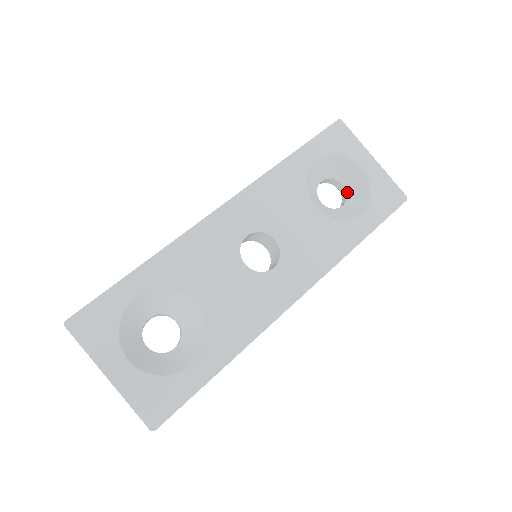
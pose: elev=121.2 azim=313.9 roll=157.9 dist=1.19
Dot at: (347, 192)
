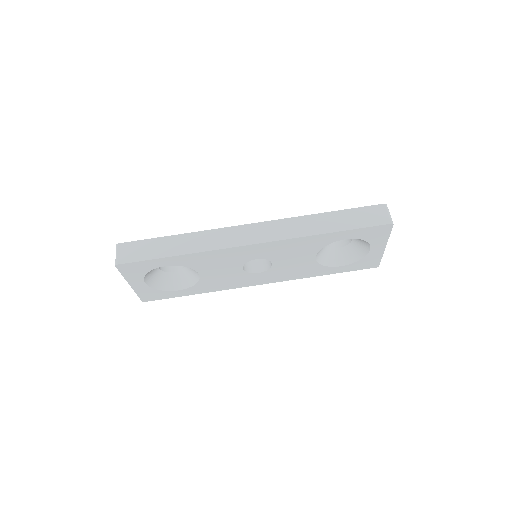
Dot at: (350, 244)
